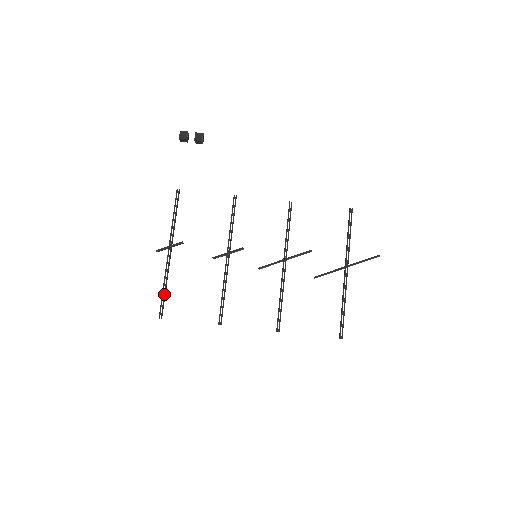
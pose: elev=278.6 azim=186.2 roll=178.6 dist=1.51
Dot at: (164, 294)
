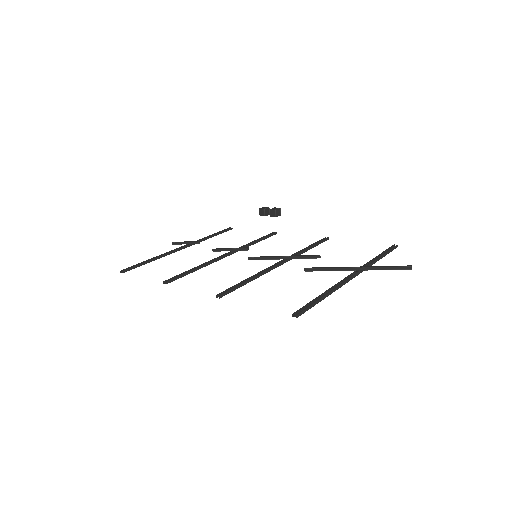
Dot at: (145, 261)
